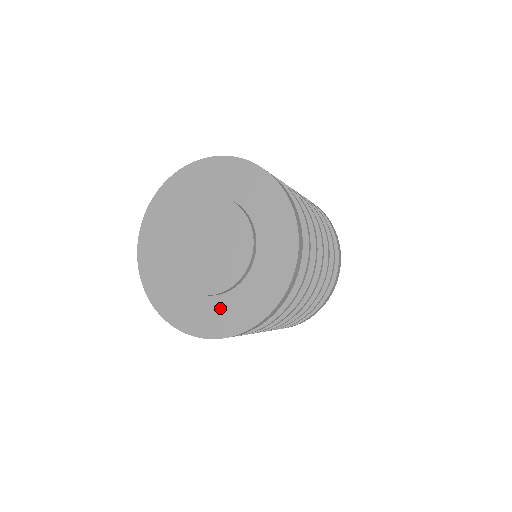
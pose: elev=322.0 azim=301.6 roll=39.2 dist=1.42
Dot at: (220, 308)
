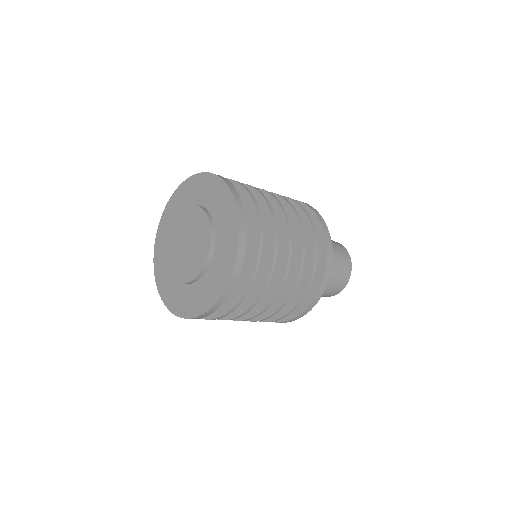
Dot at: (177, 291)
